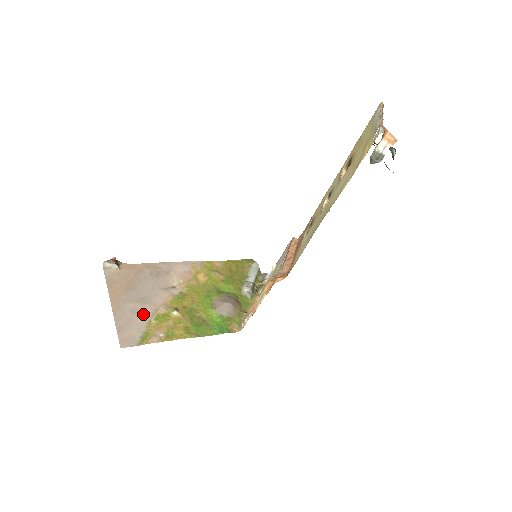
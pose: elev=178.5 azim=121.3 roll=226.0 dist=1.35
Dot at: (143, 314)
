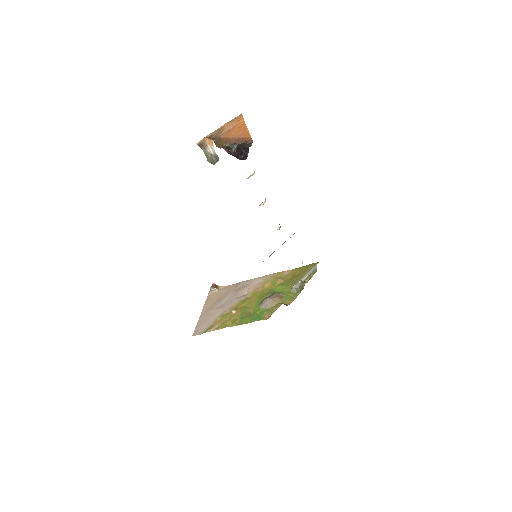
Dot at: (216, 315)
